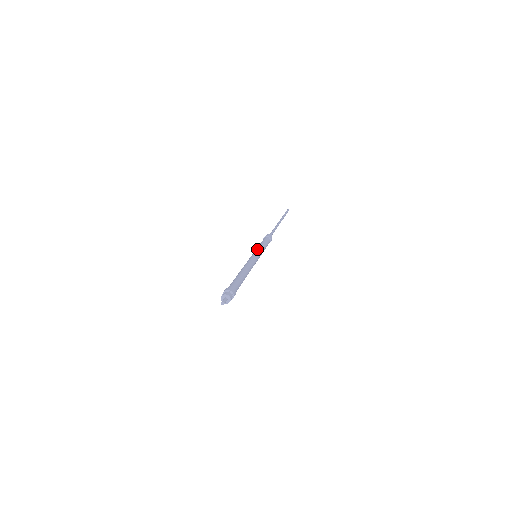
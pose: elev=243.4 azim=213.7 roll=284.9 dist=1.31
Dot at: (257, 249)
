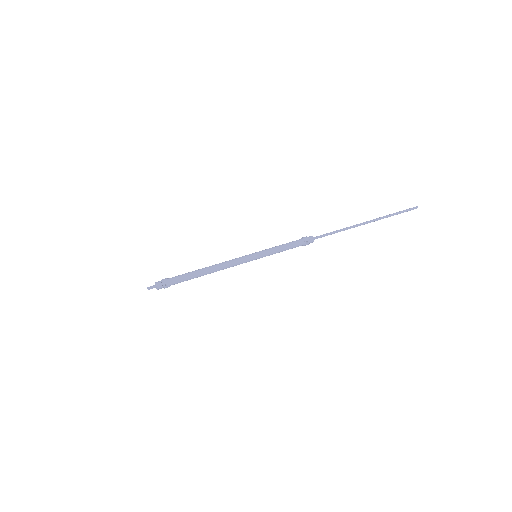
Dot at: (263, 250)
